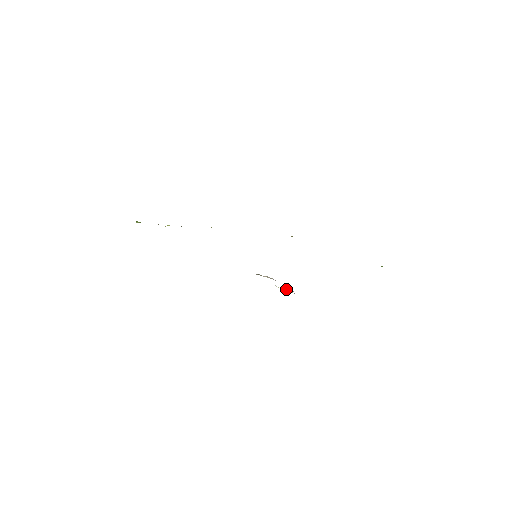
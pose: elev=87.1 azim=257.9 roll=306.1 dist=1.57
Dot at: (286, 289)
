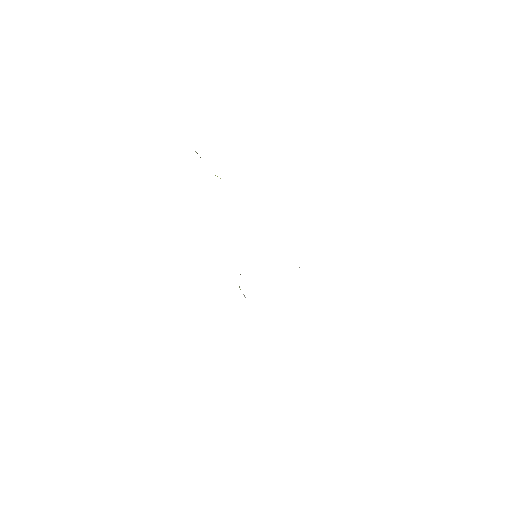
Dot at: occluded
